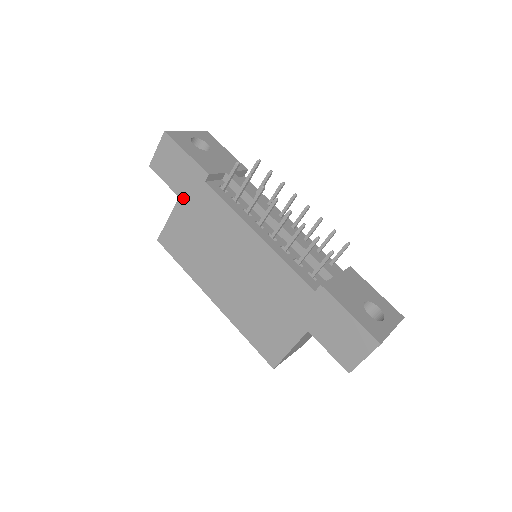
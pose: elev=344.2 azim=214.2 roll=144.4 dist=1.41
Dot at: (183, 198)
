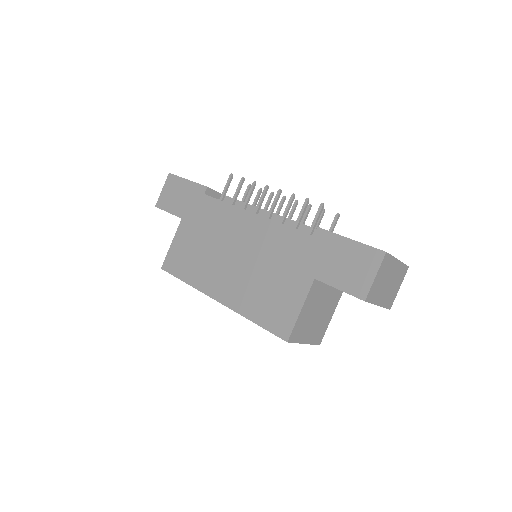
Dot at: (185, 217)
